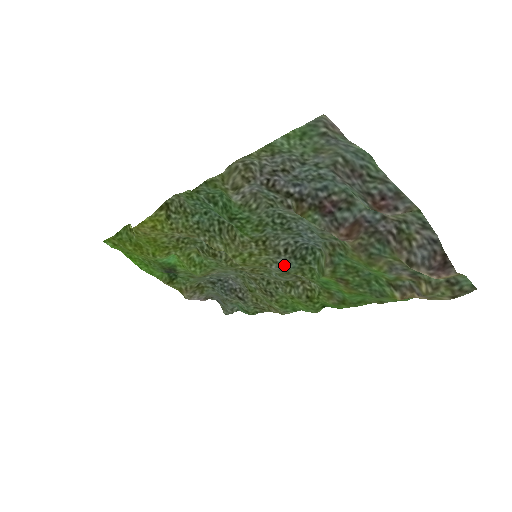
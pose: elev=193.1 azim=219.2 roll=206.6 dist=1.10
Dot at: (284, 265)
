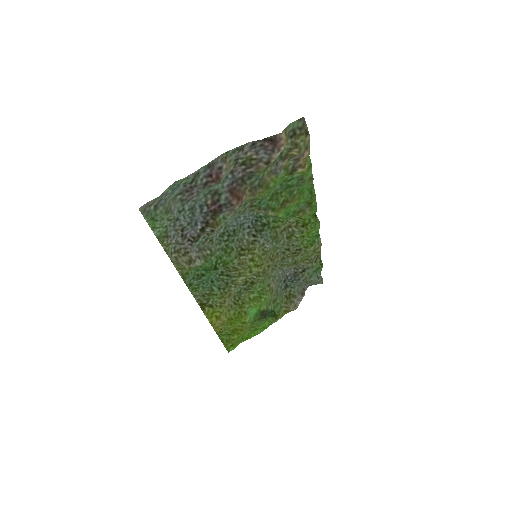
Dot at: (267, 239)
